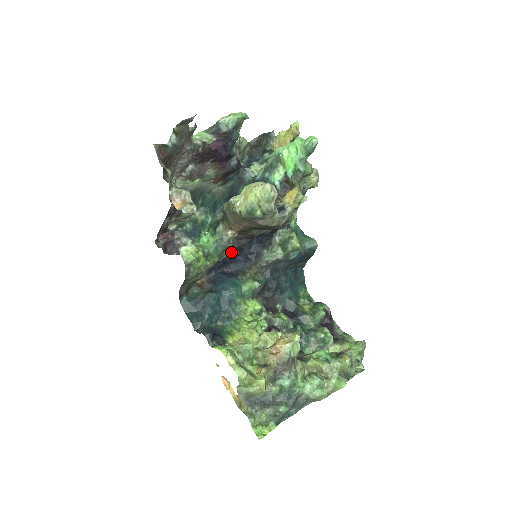
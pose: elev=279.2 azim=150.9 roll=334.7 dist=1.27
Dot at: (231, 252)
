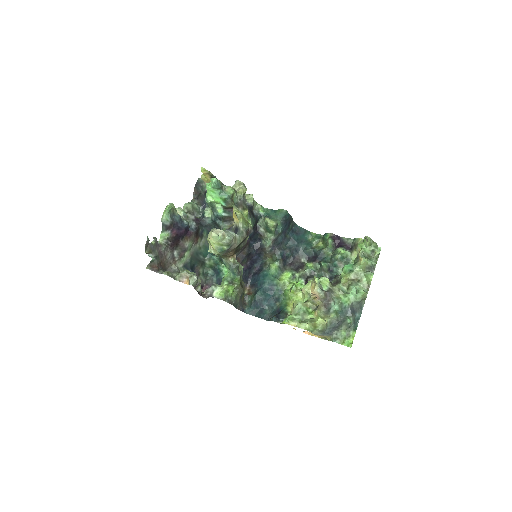
Dot at: (246, 260)
